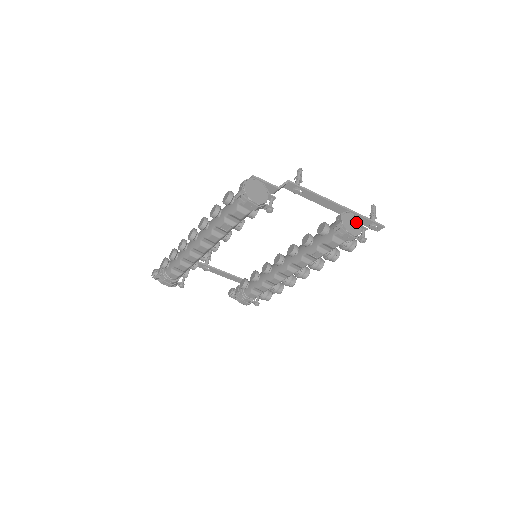
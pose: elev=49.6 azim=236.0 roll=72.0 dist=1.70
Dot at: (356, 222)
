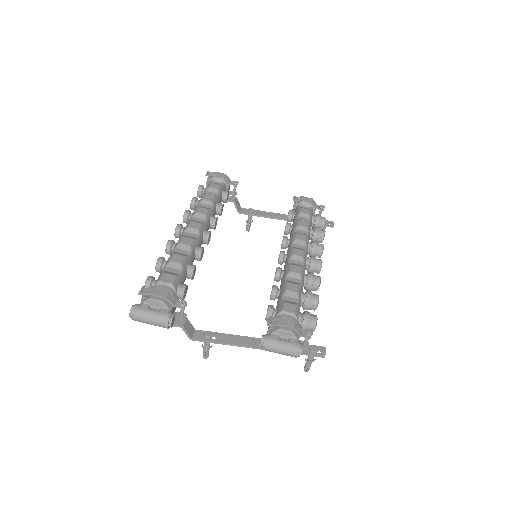
Dot at: occluded
